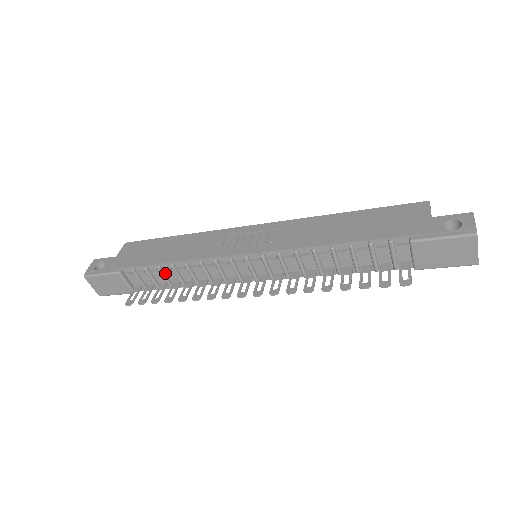
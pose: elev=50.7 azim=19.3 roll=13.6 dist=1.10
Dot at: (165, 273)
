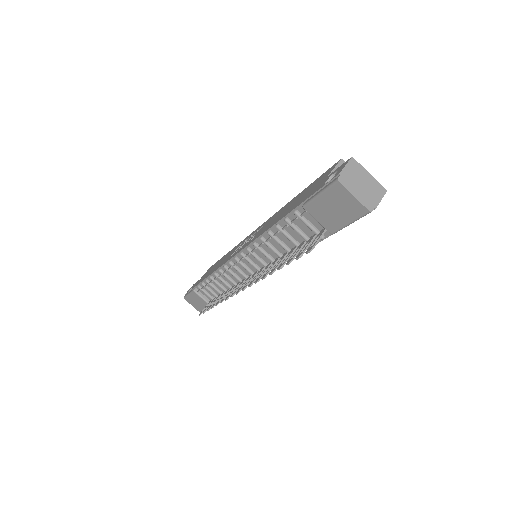
Dot at: (214, 285)
